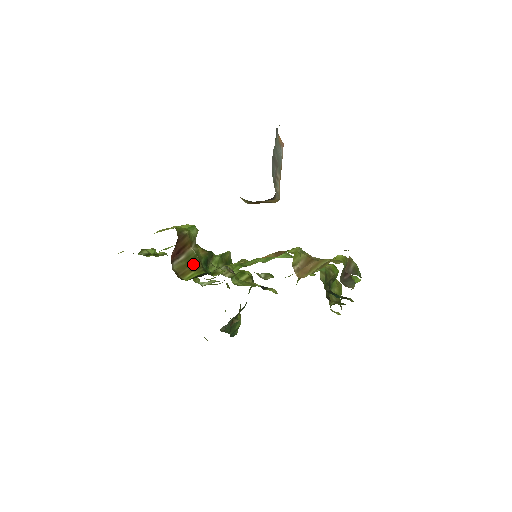
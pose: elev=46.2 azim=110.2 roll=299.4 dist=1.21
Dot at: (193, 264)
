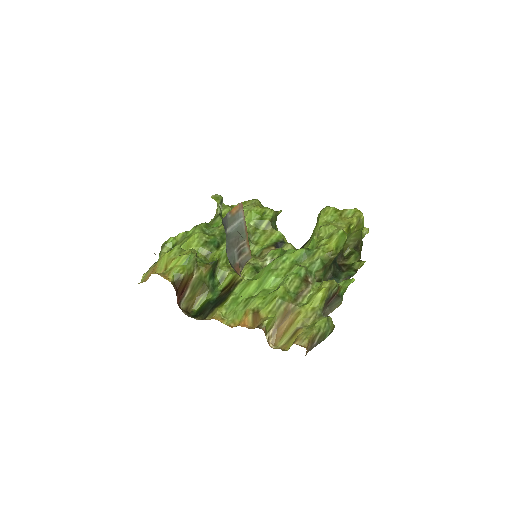
Dot at: (199, 290)
